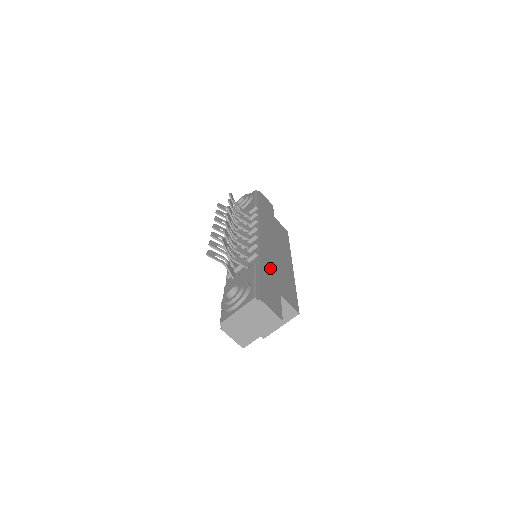
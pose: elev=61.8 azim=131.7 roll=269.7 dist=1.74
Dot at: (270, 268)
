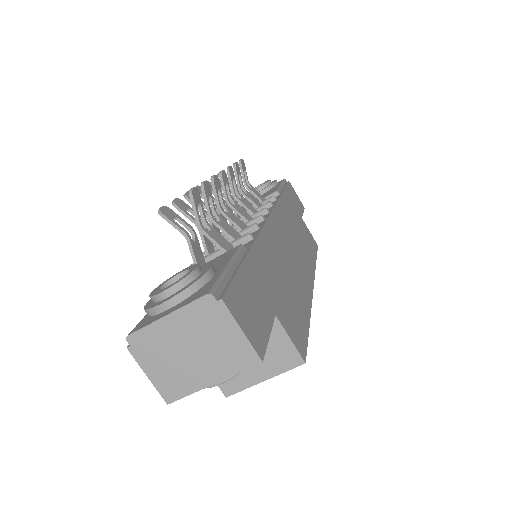
Dot at: (270, 266)
